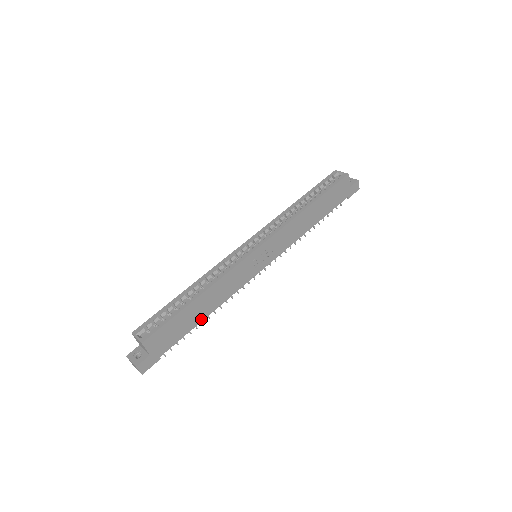
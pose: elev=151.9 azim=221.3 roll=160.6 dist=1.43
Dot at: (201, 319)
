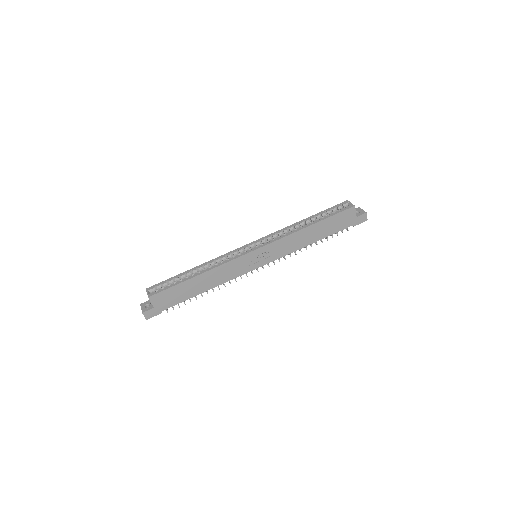
Dot at: (199, 293)
